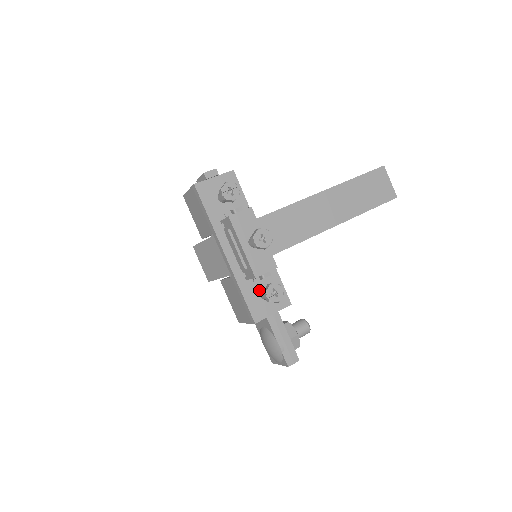
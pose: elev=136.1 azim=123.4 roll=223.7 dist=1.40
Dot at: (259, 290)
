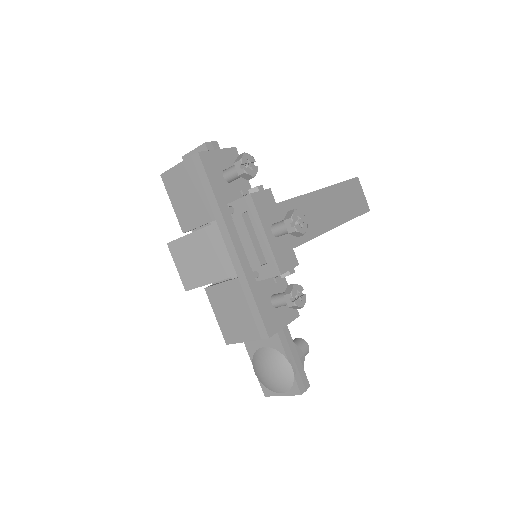
Dot at: (270, 295)
